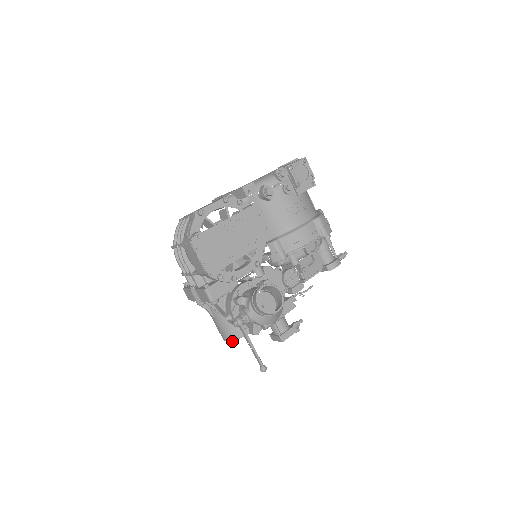
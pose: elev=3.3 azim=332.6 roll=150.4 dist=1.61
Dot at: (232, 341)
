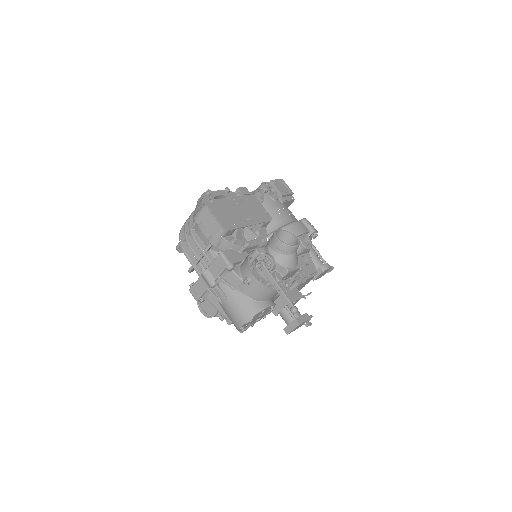
Dot at: (251, 318)
